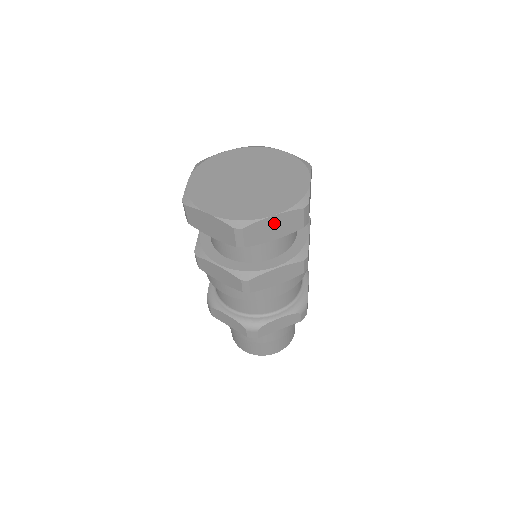
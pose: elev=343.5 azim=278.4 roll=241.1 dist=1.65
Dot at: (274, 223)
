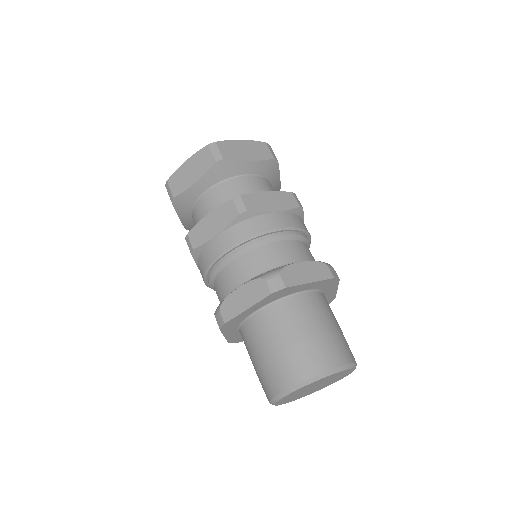
Dot at: (189, 168)
